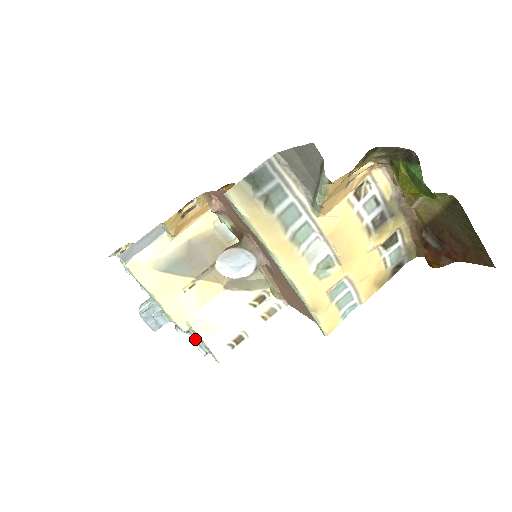
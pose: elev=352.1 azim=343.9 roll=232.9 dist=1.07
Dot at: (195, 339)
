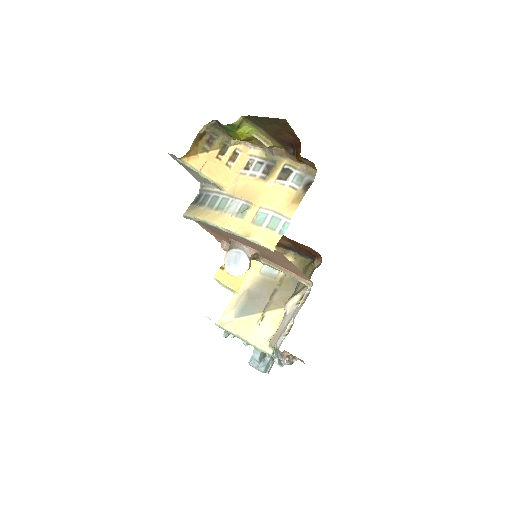
Dot at: (276, 354)
